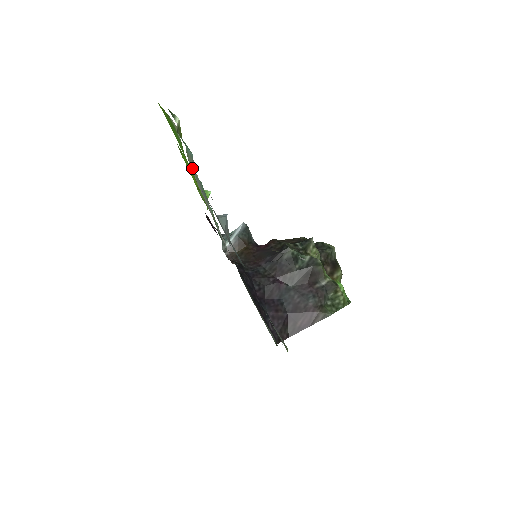
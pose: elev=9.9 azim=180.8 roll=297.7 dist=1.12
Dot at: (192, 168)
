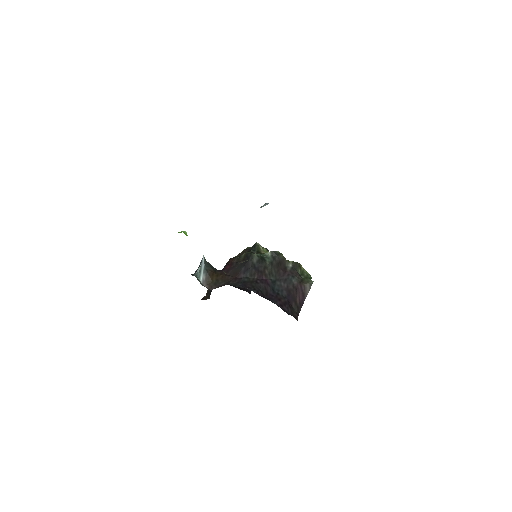
Dot at: occluded
